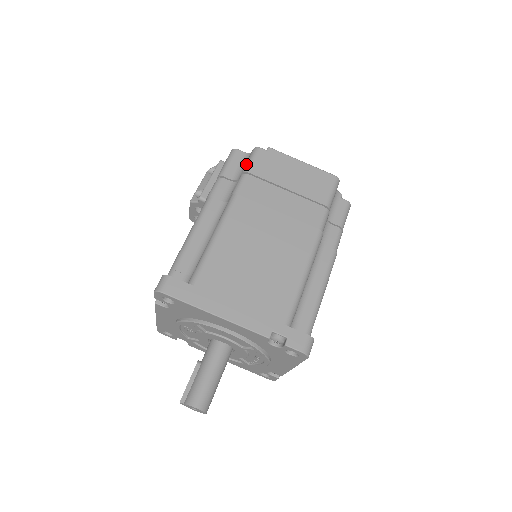
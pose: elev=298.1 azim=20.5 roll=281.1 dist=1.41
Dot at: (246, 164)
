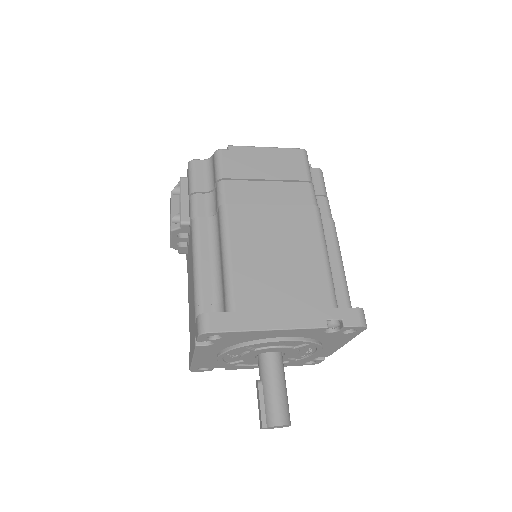
Dot at: (216, 171)
